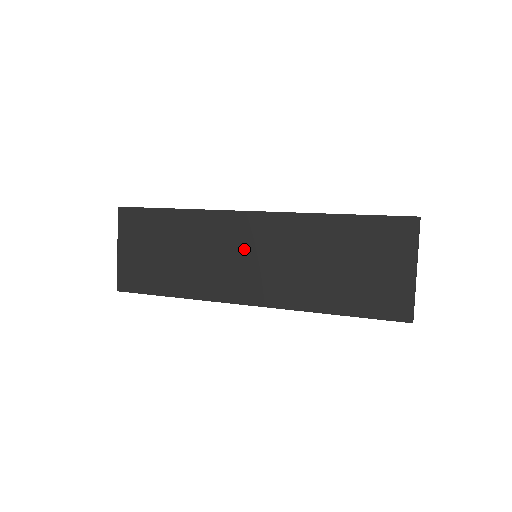
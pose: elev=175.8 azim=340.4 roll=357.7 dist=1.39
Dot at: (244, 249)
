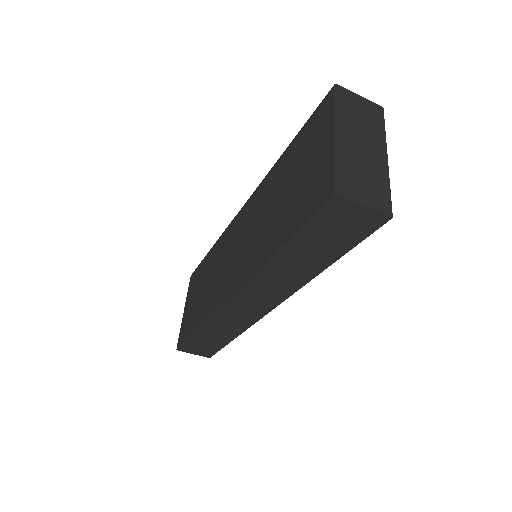
Dot at: (234, 245)
